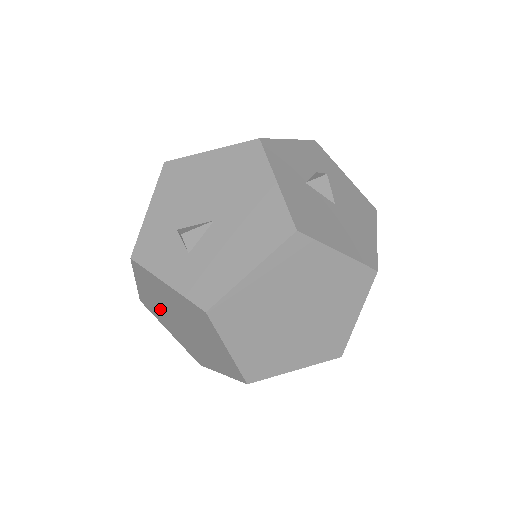
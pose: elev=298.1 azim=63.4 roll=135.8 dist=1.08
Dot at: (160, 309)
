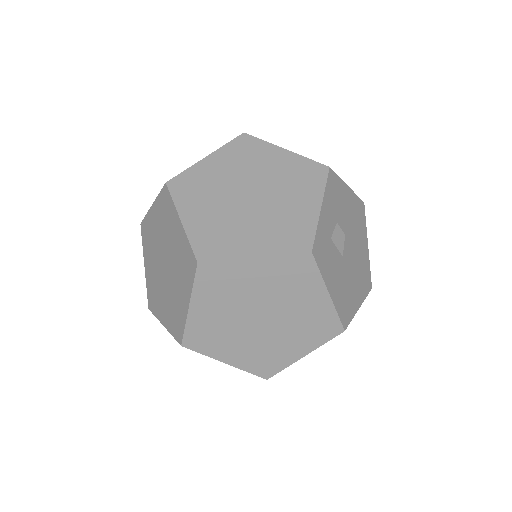
Dot at: (155, 280)
